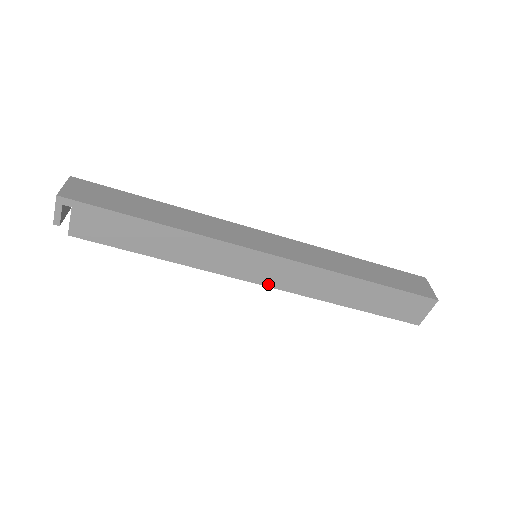
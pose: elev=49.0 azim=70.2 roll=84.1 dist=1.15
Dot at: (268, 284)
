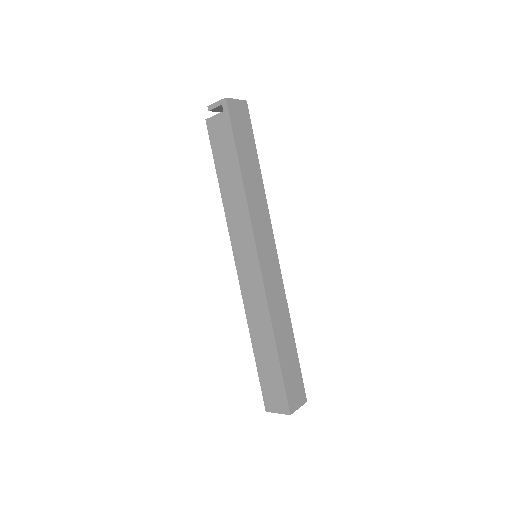
Dot at: (239, 274)
